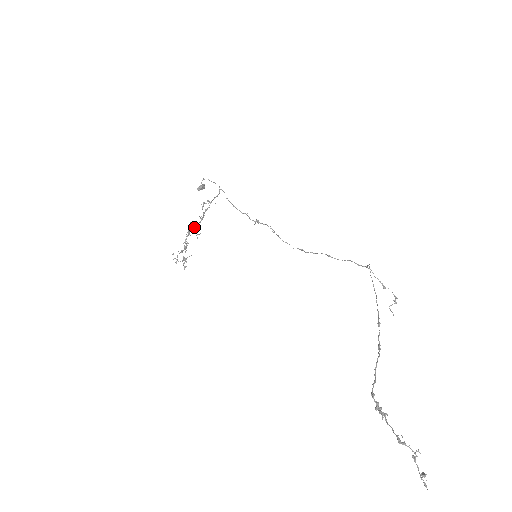
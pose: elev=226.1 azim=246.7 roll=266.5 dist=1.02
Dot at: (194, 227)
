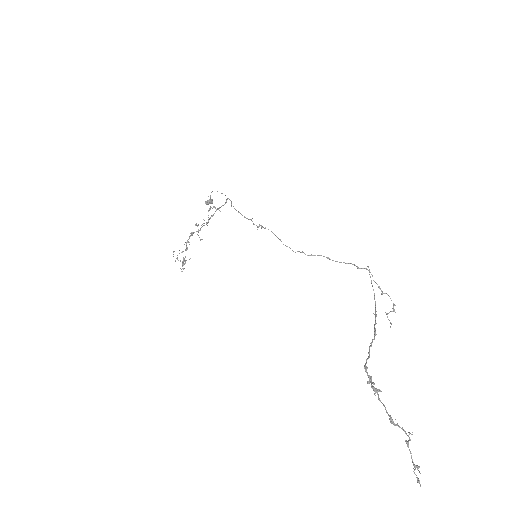
Dot at: (198, 229)
